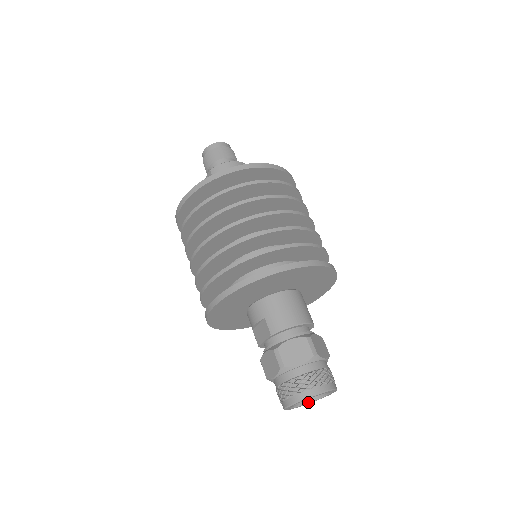
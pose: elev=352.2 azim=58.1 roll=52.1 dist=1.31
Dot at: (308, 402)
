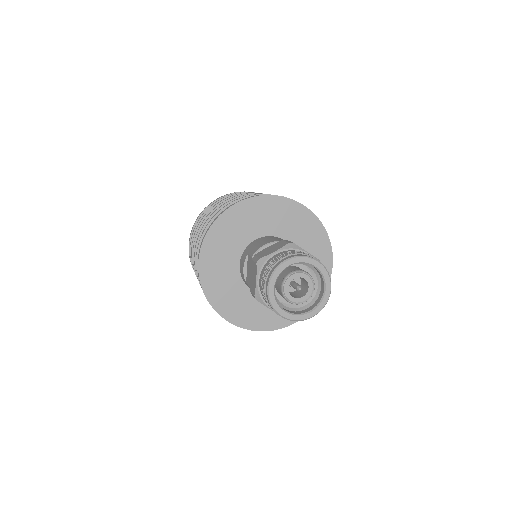
Dot at: (309, 311)
